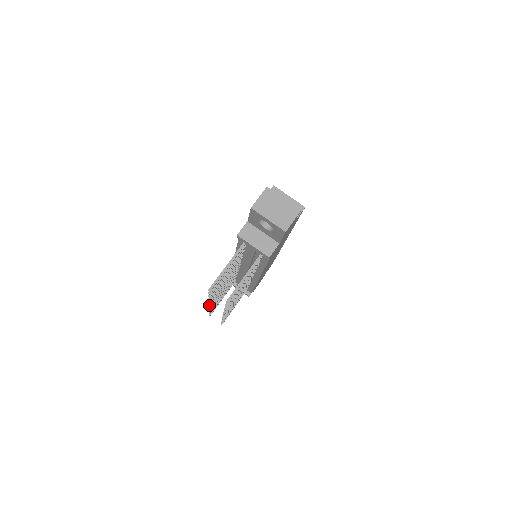
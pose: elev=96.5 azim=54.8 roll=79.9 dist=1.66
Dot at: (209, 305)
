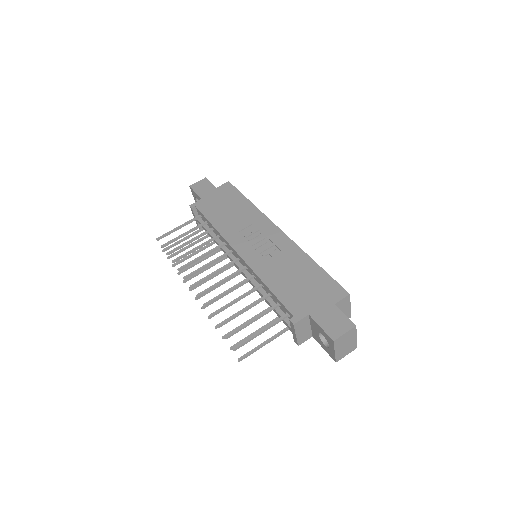
Dot at: (191, 288)
